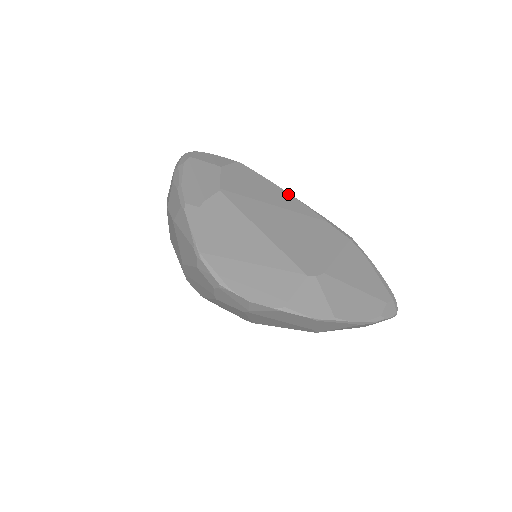
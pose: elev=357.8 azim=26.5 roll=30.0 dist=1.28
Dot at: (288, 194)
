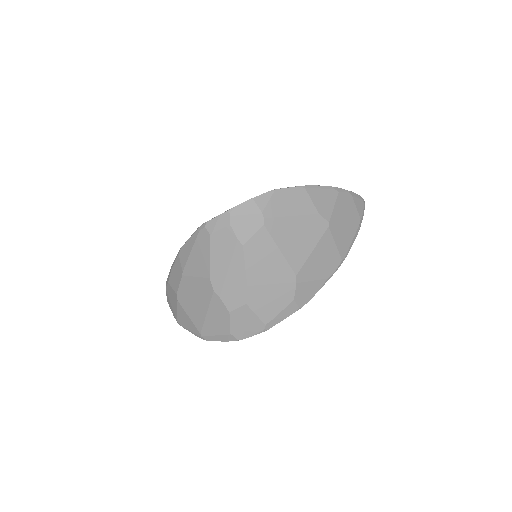
Dot at: occluded
